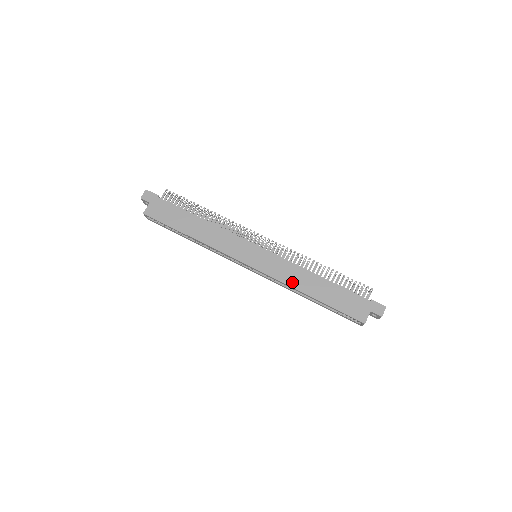
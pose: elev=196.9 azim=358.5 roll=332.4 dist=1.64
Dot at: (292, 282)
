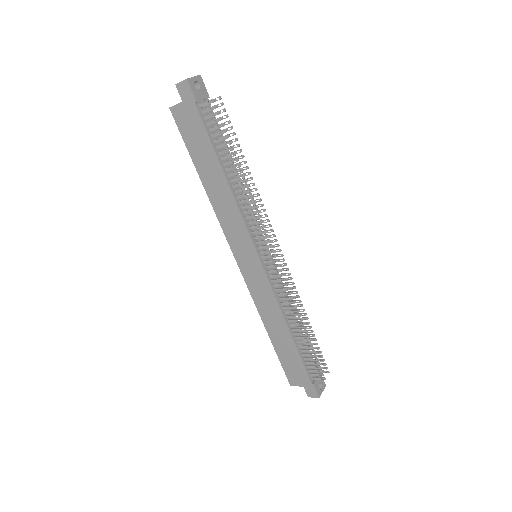
Dot at: (262, 310)
